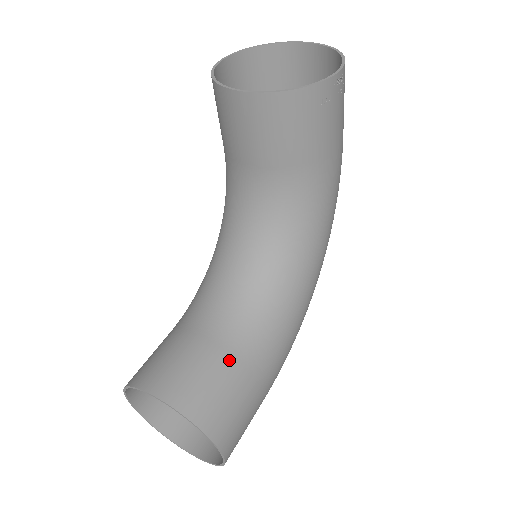
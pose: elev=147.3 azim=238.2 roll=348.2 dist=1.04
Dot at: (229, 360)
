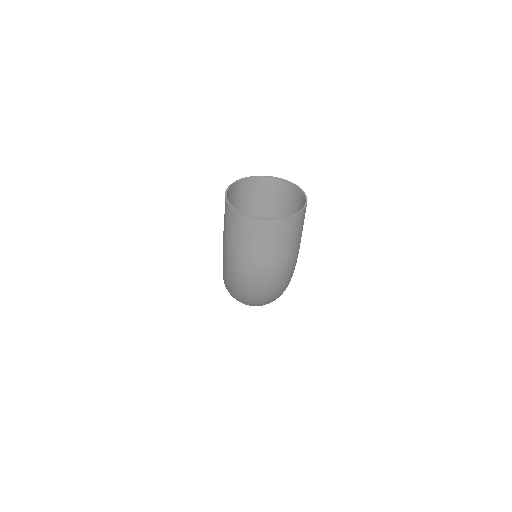
Dot at: (281, 214)
